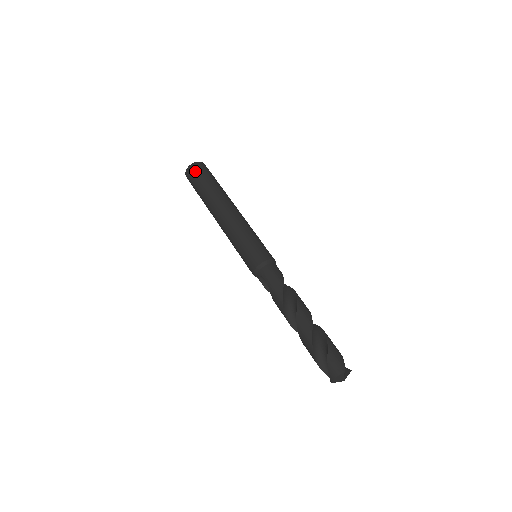
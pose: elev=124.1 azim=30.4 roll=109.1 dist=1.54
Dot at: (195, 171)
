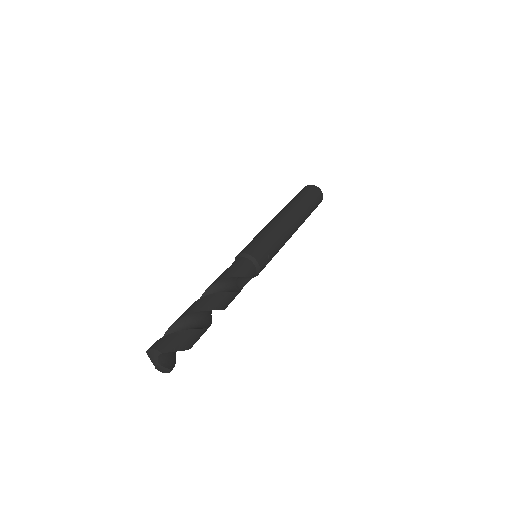
Dot at: (308, 188)
